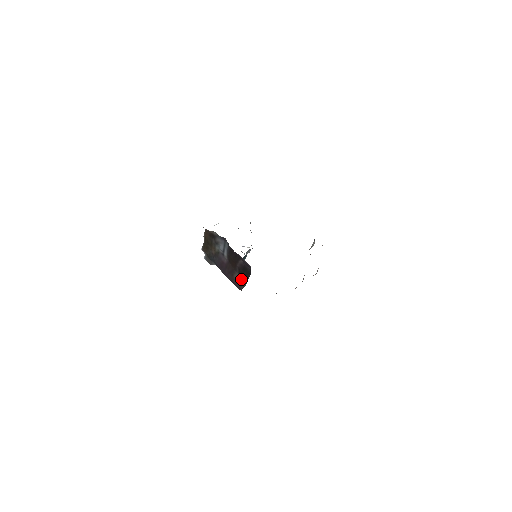
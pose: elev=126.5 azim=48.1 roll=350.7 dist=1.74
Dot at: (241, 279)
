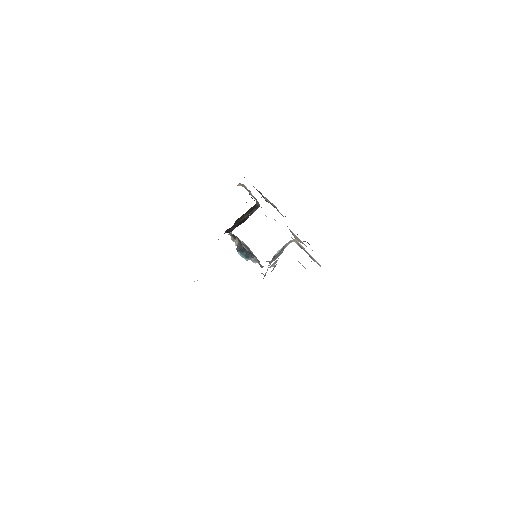
Dot at: occluded
